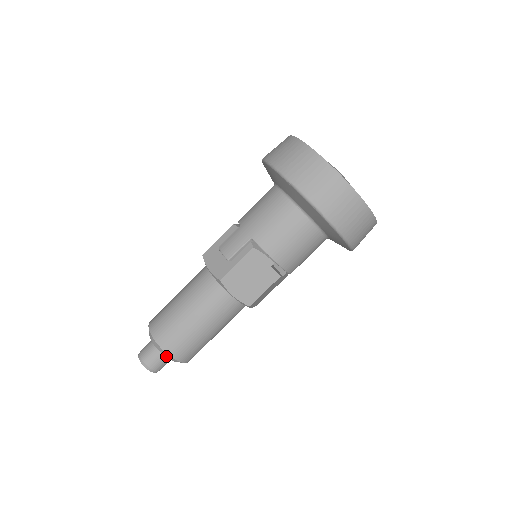
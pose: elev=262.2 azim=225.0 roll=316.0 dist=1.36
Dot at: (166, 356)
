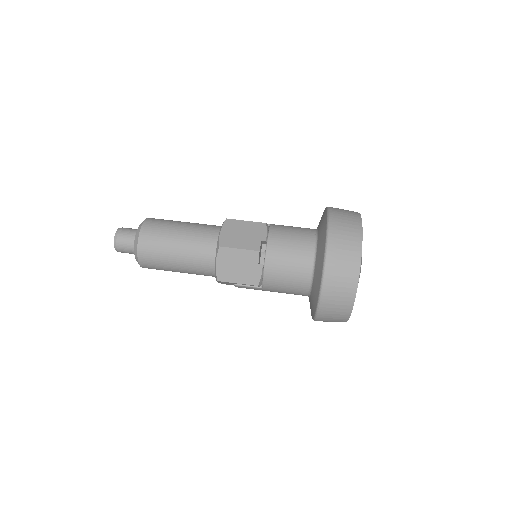
Dot at: (138, 228)
